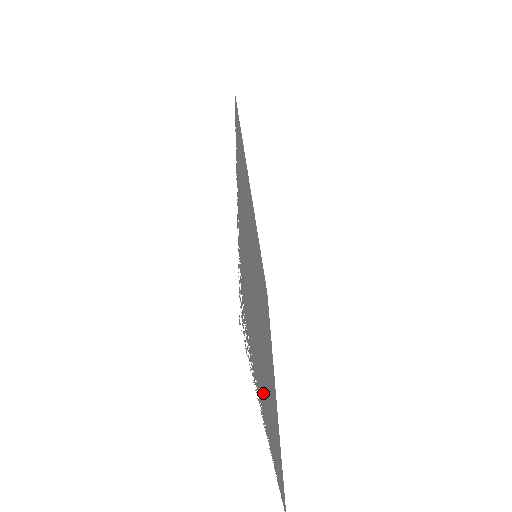
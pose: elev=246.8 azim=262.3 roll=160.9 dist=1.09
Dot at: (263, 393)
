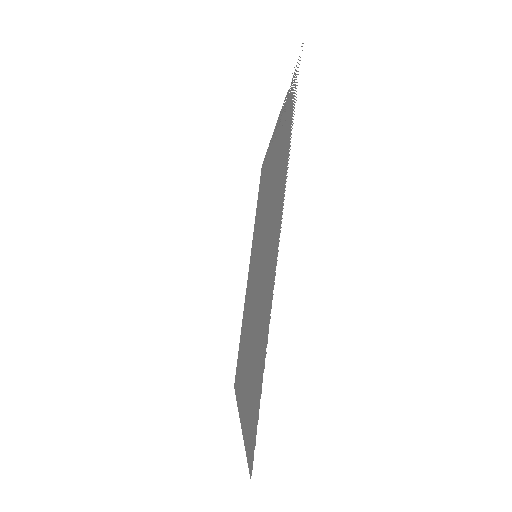
Dot at: (278, 212)
